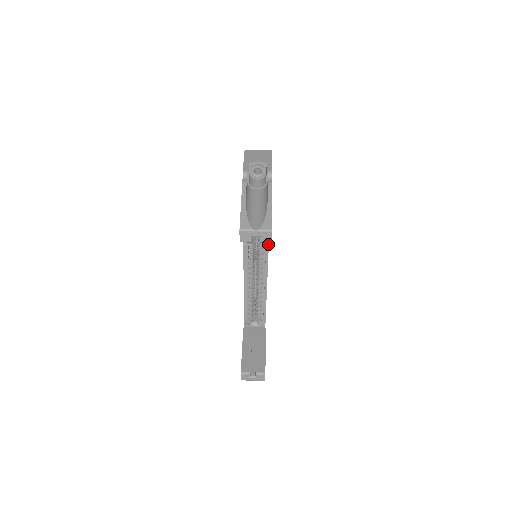
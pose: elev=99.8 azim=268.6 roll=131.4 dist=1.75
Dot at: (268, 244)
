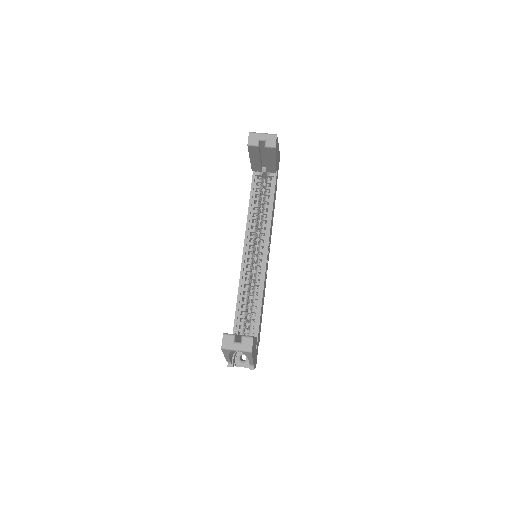
Dot at: (270, 228)
